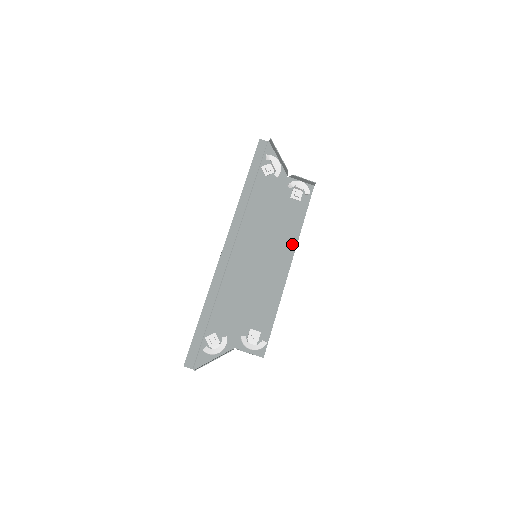
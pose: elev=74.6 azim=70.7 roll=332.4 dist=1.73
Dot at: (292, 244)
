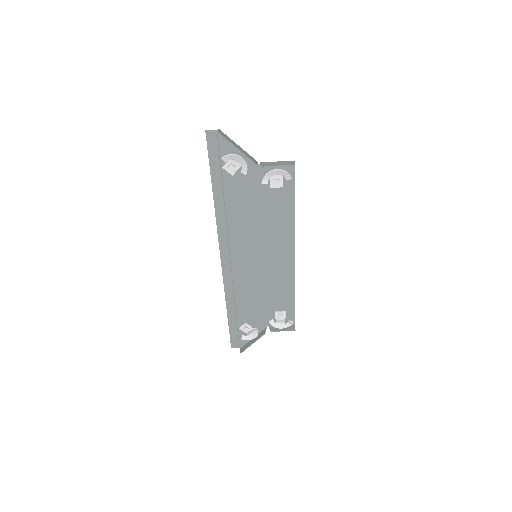
Dot at: (289, 232)
